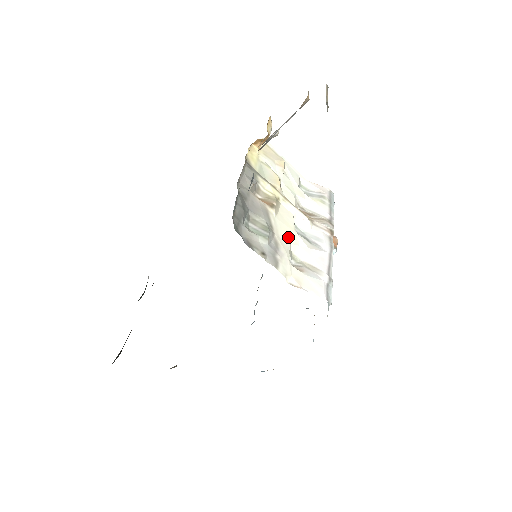
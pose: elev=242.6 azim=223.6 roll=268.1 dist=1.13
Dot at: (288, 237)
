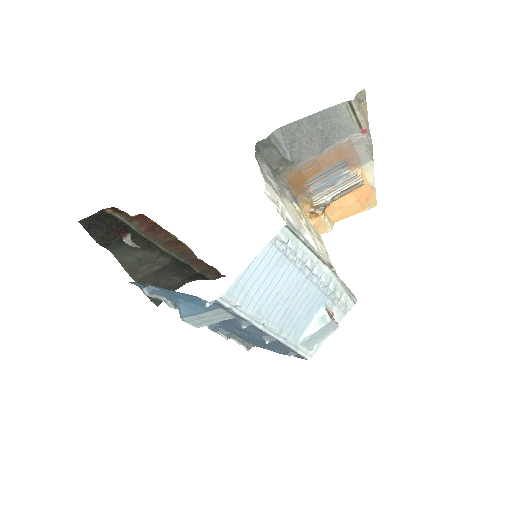
Dot at: (289, 212)
